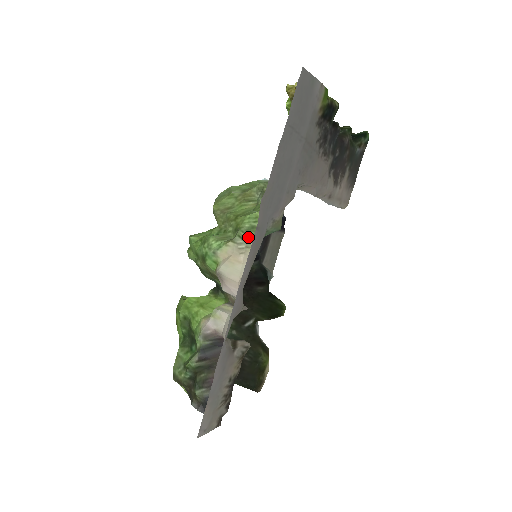
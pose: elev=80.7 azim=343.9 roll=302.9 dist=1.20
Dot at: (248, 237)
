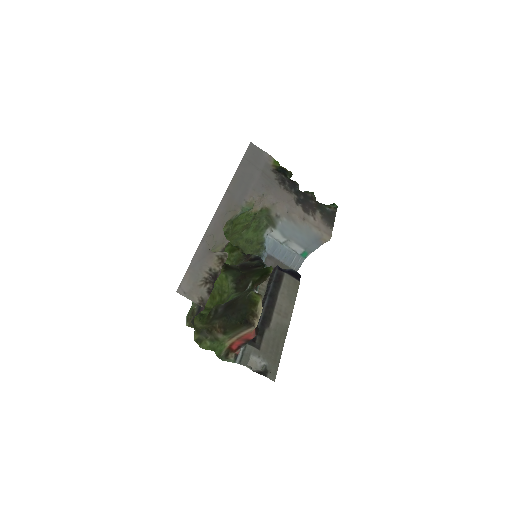
Dot at: (235, 218)
